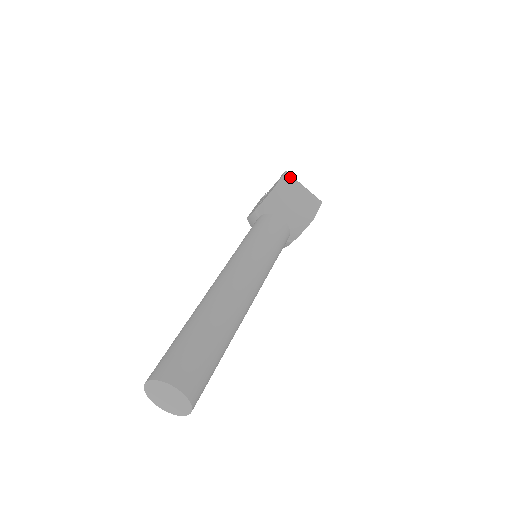
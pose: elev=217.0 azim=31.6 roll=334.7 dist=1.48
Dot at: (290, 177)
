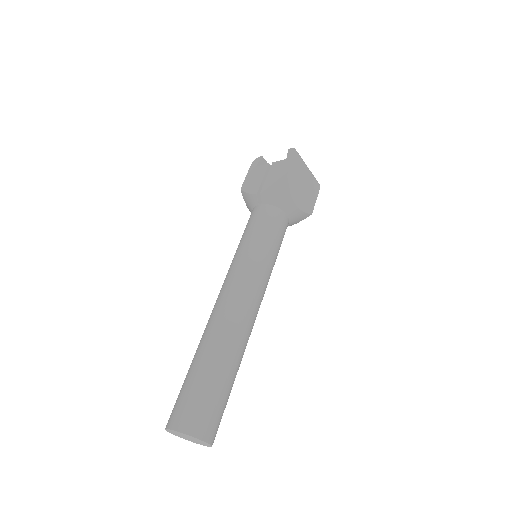
Dot at: (299, 159)
